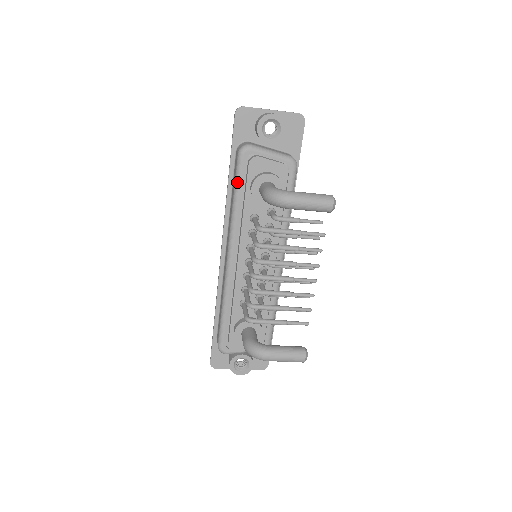
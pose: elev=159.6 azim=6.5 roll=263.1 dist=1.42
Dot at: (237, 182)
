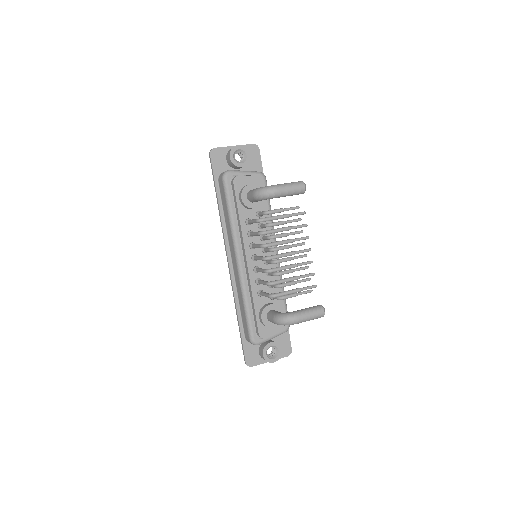
Dot at: (228, 199)
